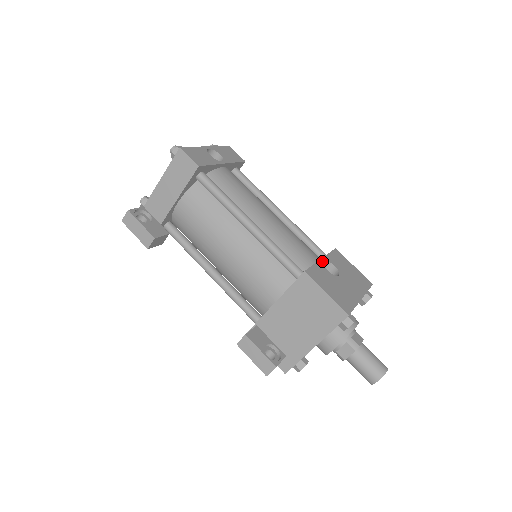
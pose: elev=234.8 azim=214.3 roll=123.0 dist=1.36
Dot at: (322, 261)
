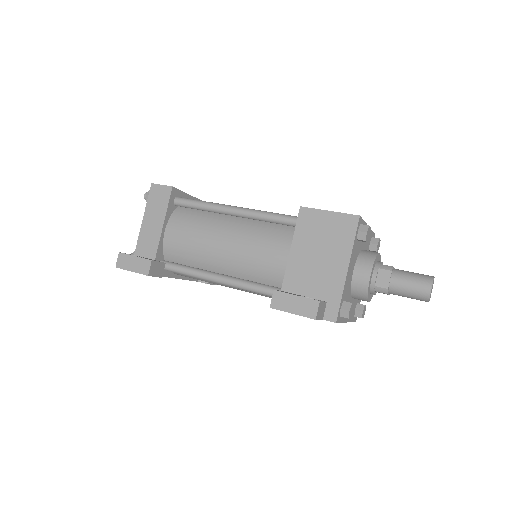
Dot at: occluded
